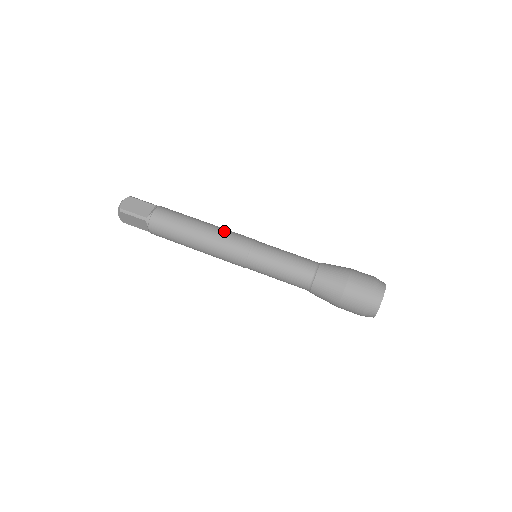
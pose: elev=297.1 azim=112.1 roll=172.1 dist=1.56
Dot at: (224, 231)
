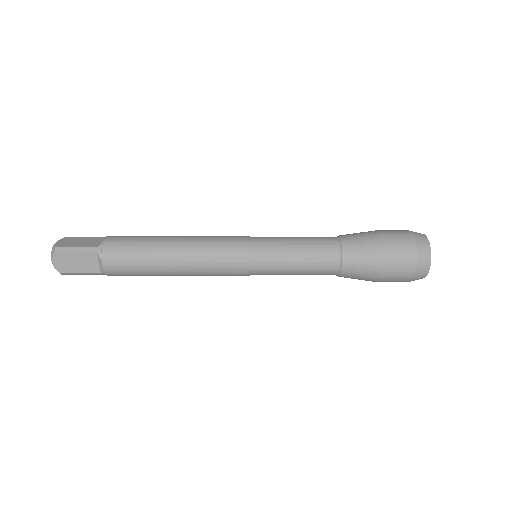
Dot at: (207, 236)
